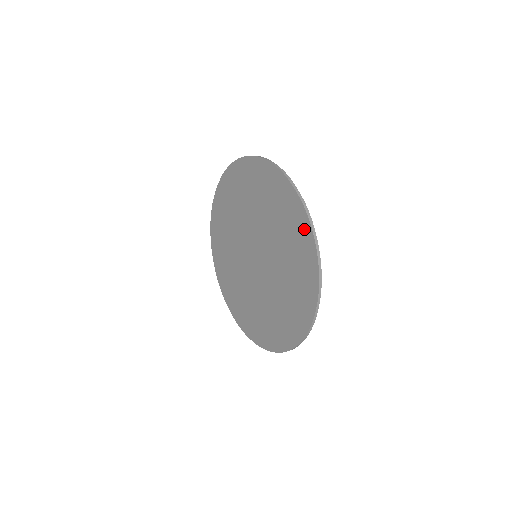
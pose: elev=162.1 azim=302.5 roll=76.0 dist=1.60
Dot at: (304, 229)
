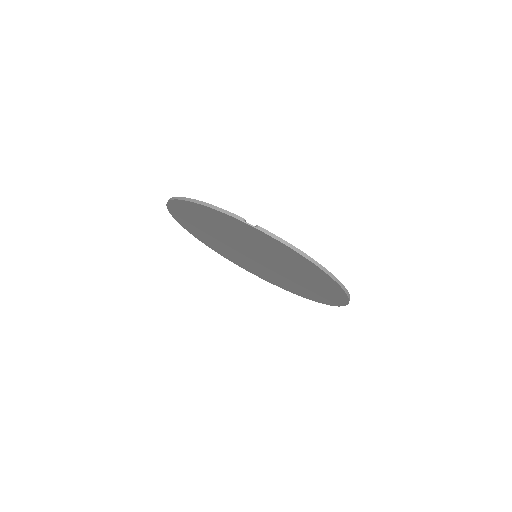
Dot at: (322, 301)
